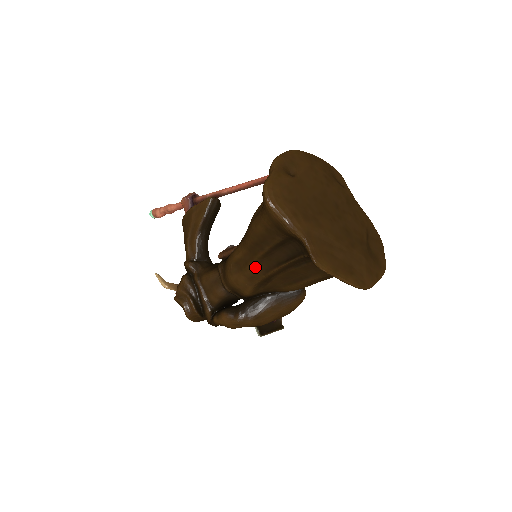
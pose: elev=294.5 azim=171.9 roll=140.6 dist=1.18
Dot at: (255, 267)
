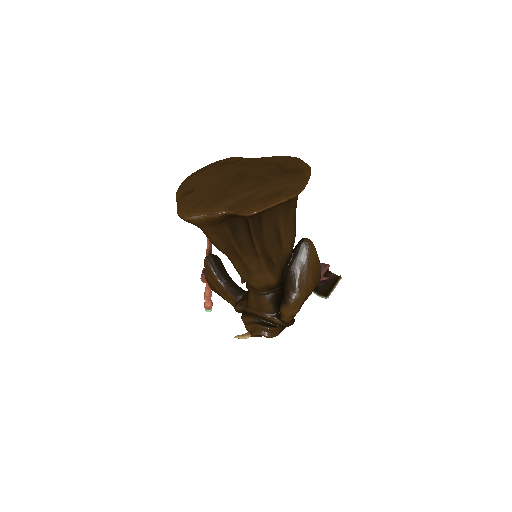
Dot at: (250, 261)
